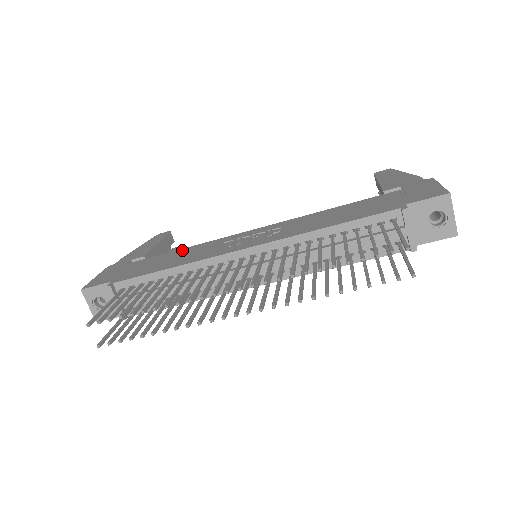
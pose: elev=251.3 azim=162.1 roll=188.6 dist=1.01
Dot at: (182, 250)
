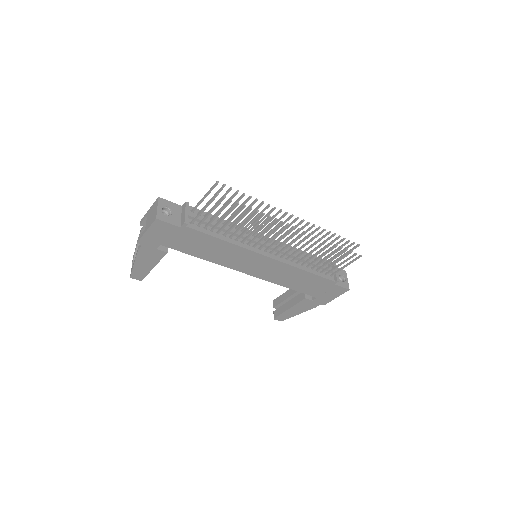
Dot at: occluded
